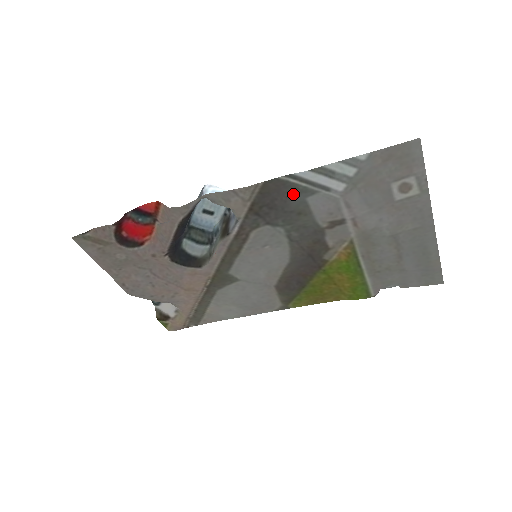
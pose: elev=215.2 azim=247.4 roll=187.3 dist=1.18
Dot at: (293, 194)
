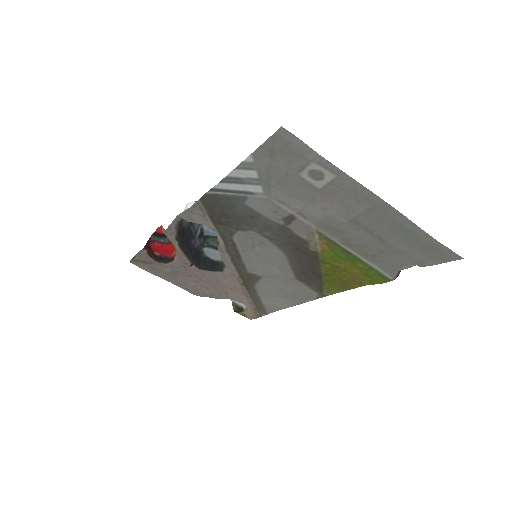
Dot at: (232, 202)
